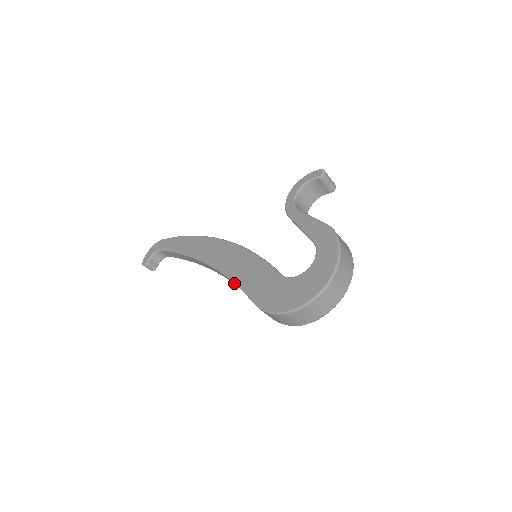
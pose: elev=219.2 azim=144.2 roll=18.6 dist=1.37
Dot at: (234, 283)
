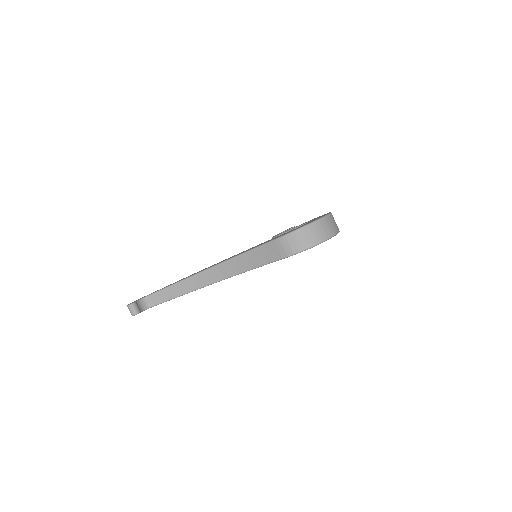
Dot at: (247, 251)
